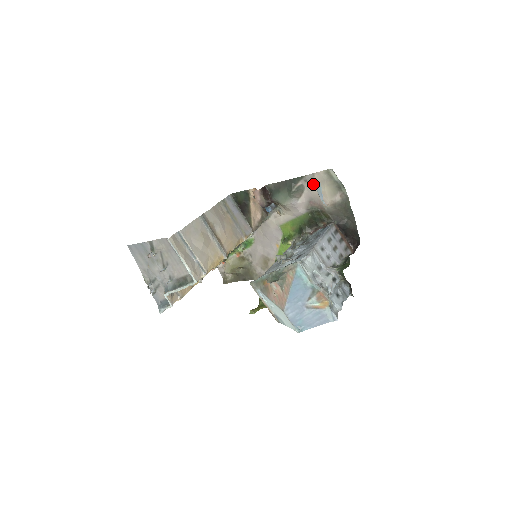
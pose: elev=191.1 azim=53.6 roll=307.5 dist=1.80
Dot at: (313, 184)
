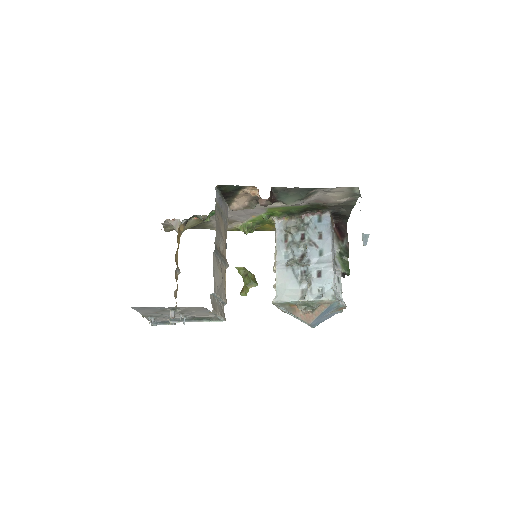
Dot at: (329, 192)
